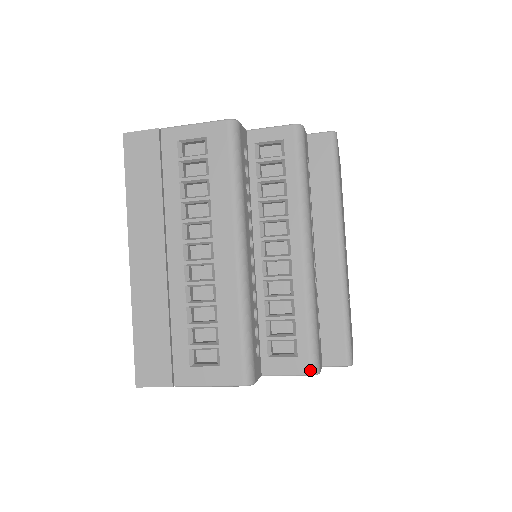
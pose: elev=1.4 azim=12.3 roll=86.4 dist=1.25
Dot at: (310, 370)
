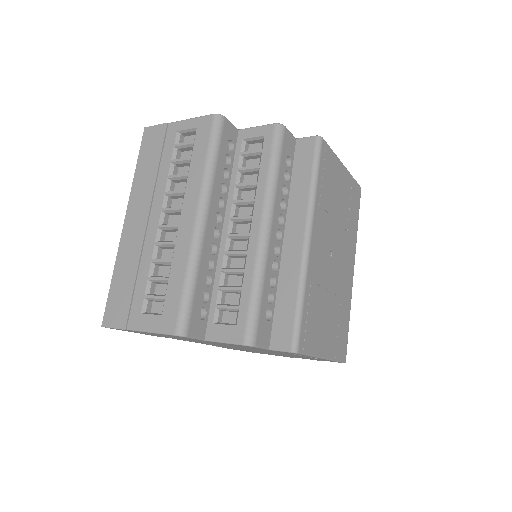
Dot at: (244, 340)
